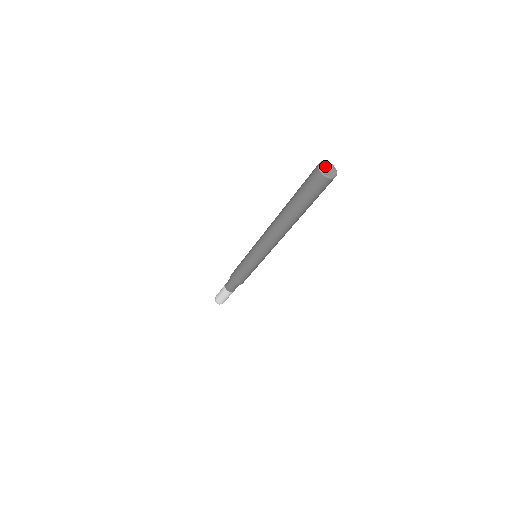
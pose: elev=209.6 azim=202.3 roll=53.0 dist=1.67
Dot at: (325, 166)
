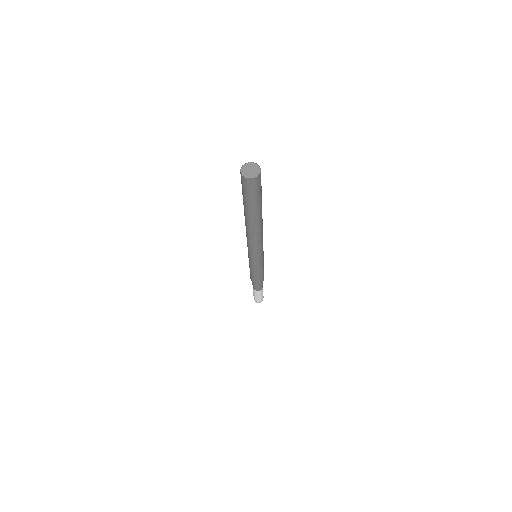
Dot at: (246, 170)
